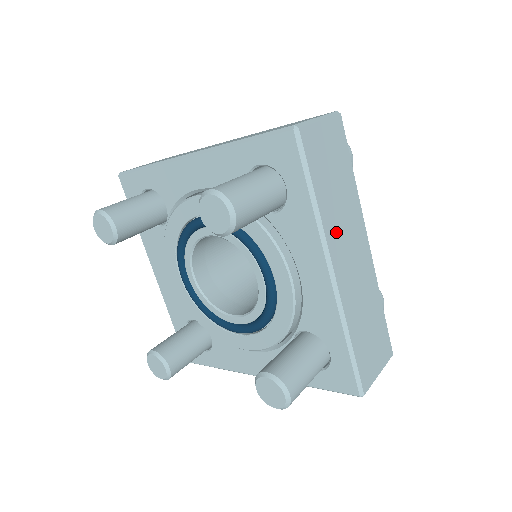
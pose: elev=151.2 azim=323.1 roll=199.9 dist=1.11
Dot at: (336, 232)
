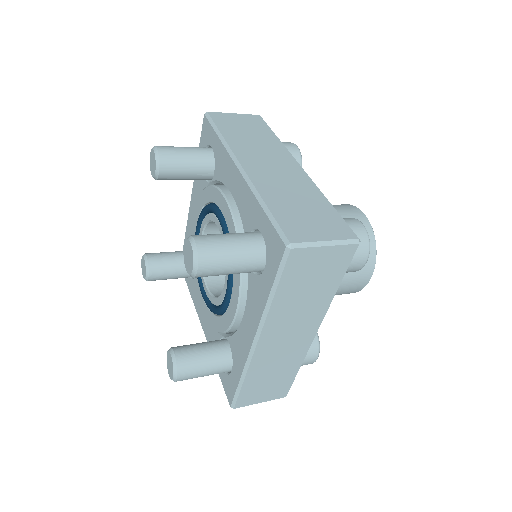
Dot at: (247, 151)
